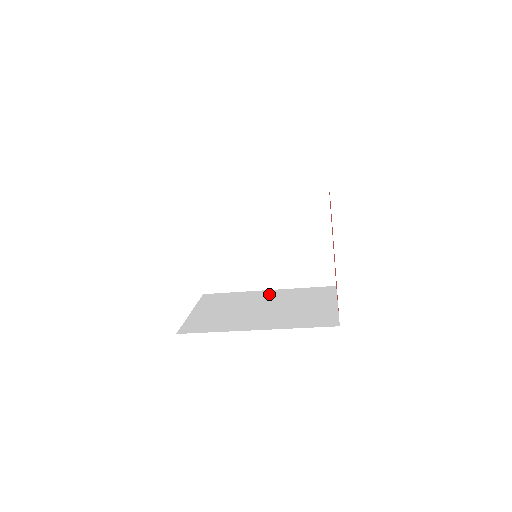
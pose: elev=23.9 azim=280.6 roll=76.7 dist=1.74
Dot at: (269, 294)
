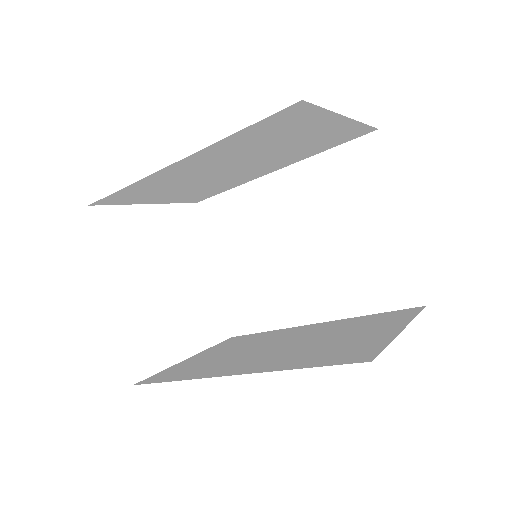
Dot at: (310, 328)
